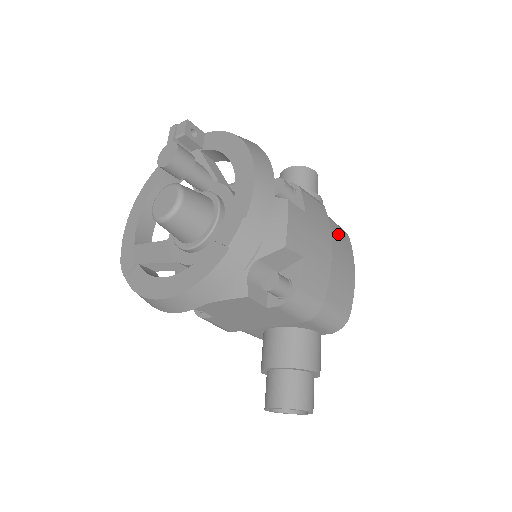
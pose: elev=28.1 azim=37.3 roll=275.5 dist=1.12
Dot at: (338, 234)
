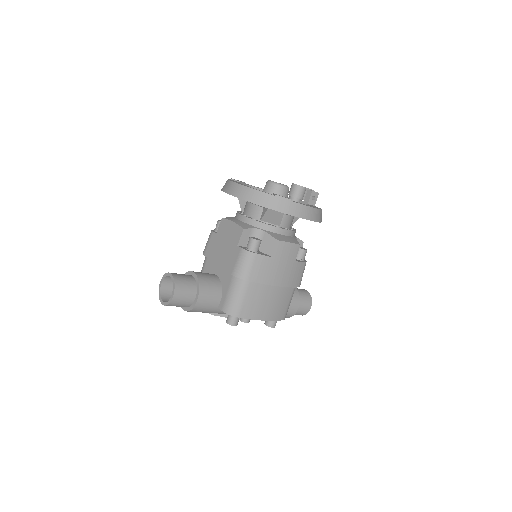
Dot at: (285, 303)
